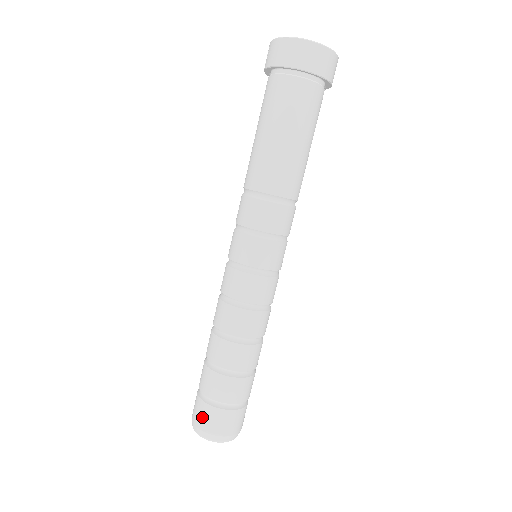
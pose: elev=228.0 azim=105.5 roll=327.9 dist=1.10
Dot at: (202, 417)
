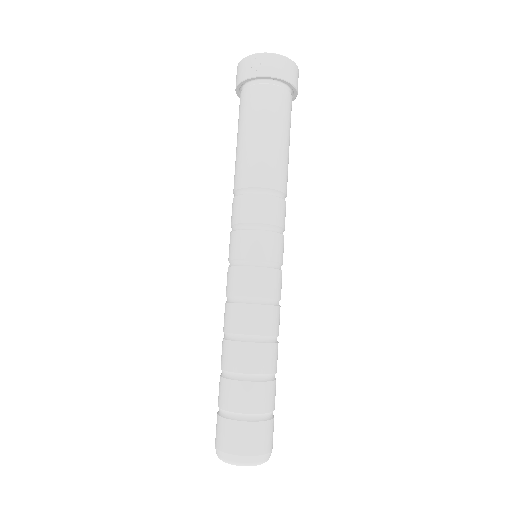
Dot at: (254, 440)
